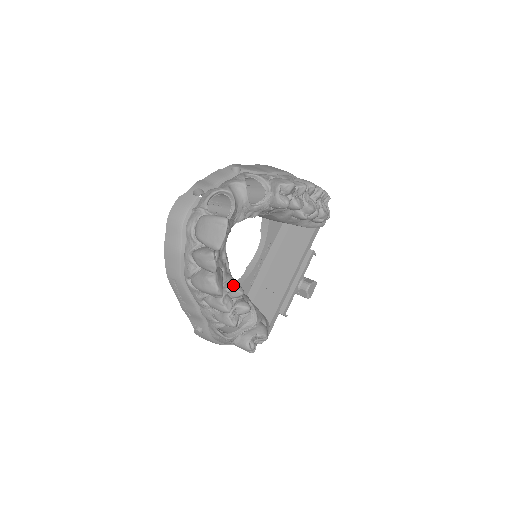
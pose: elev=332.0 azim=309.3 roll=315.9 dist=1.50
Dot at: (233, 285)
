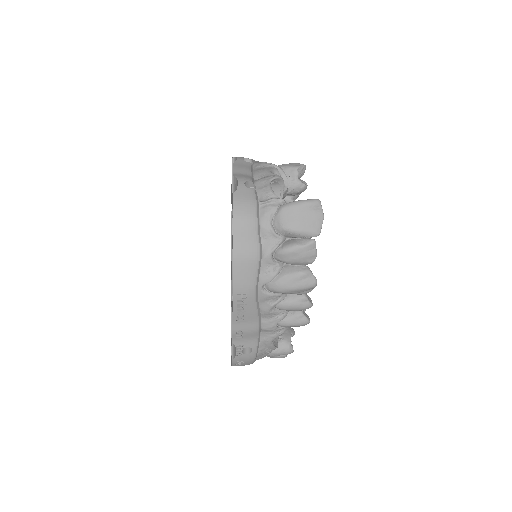
Dot at: occluded
